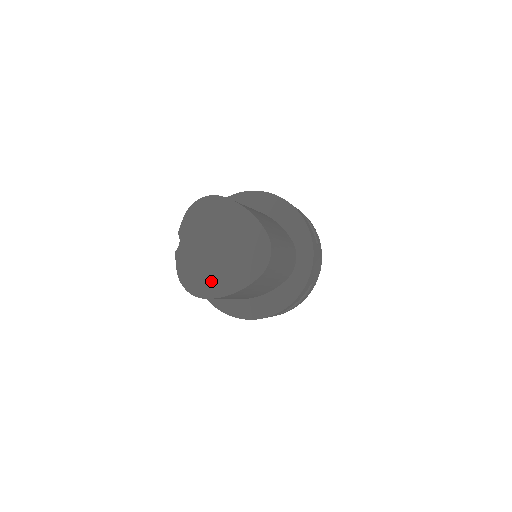
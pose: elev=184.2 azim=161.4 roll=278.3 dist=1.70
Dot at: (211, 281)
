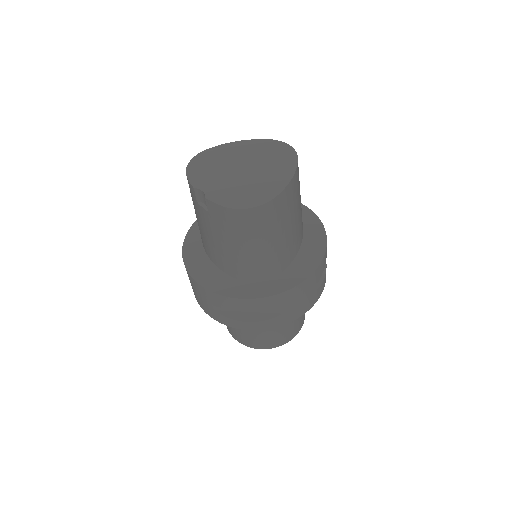
Dot at: (263, 187)
